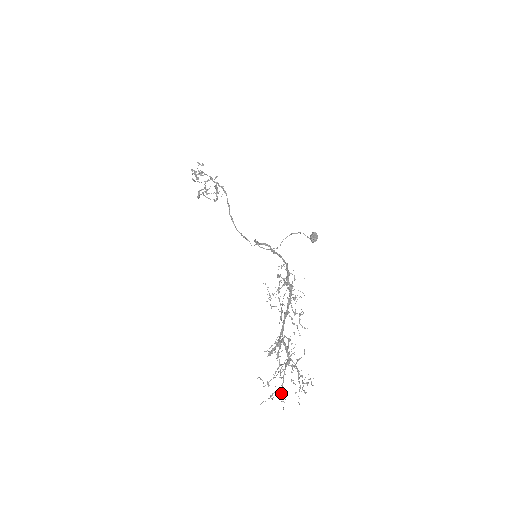
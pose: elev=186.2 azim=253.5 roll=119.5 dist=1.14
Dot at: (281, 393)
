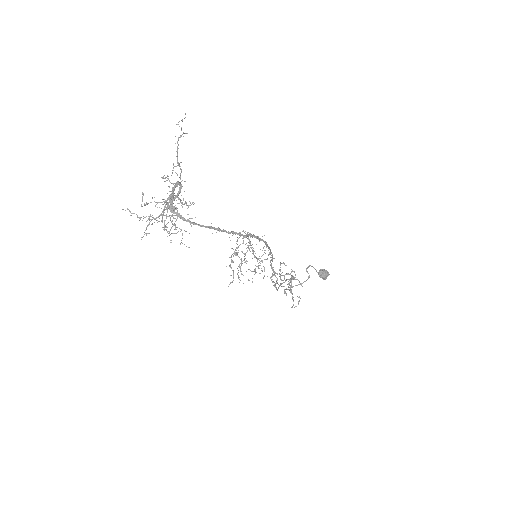
Dot at: (149, 220)
